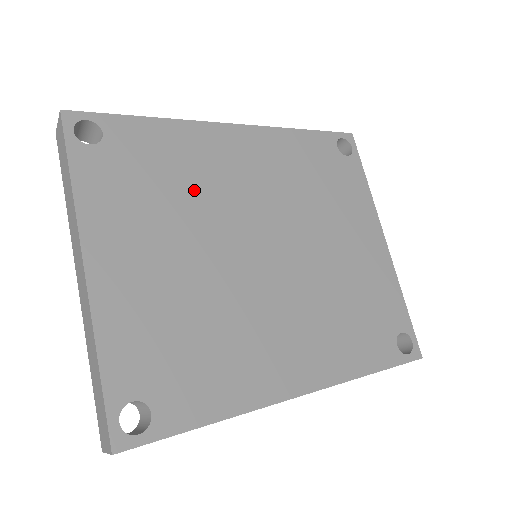
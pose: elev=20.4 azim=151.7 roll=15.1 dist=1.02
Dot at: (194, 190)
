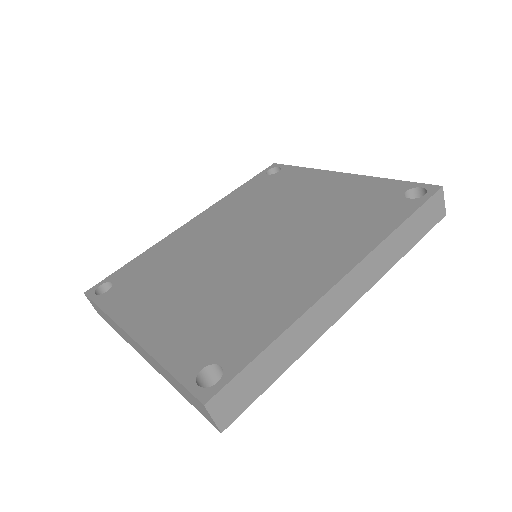
Dot at: (182, 259)
